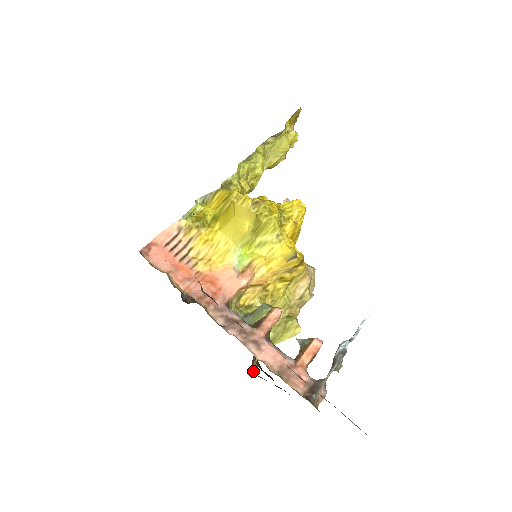
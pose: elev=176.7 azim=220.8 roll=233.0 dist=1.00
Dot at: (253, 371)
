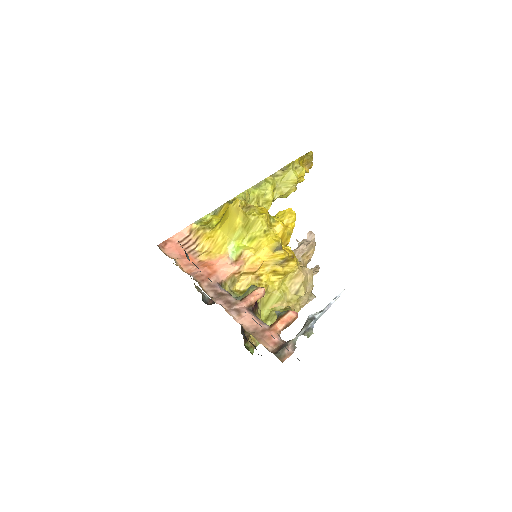
Dot at: (245, 346)
